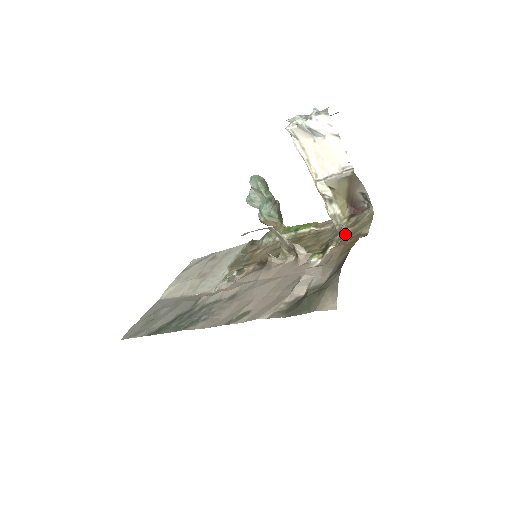
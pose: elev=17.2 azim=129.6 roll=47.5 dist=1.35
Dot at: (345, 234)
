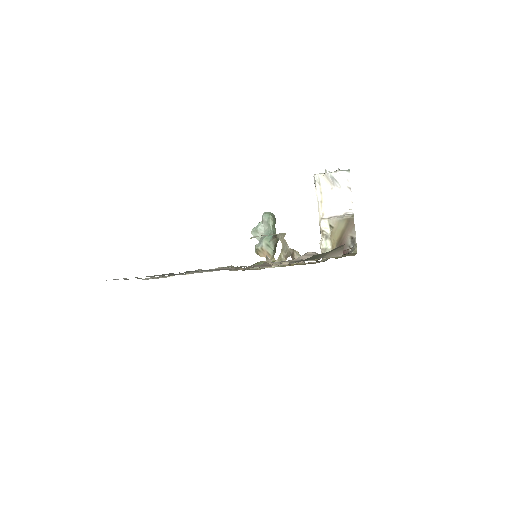
Dot at: (334, 257)
